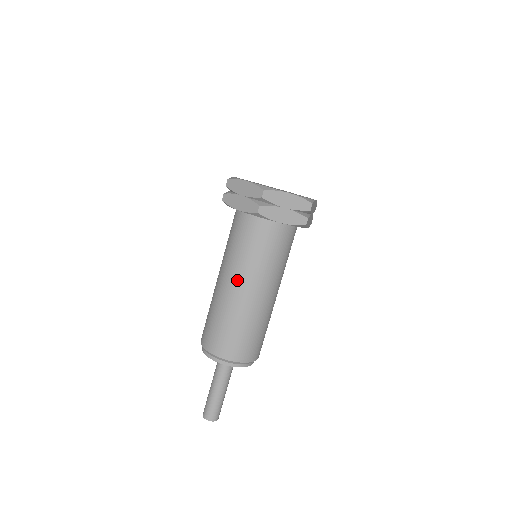
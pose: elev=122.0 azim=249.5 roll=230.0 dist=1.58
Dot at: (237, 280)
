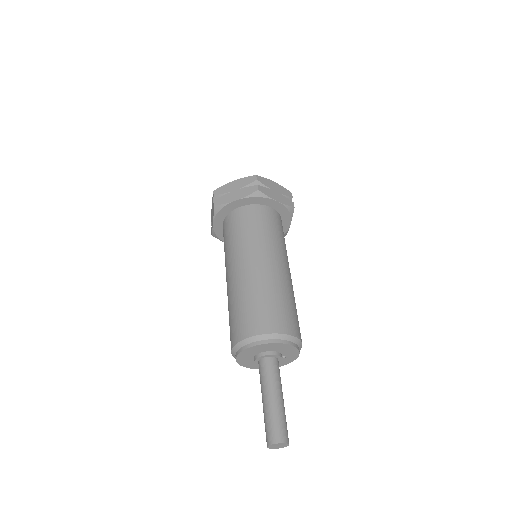
Dot at: (257, 256)
